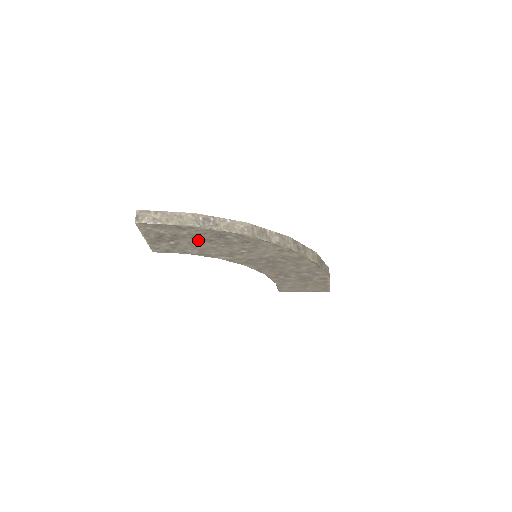
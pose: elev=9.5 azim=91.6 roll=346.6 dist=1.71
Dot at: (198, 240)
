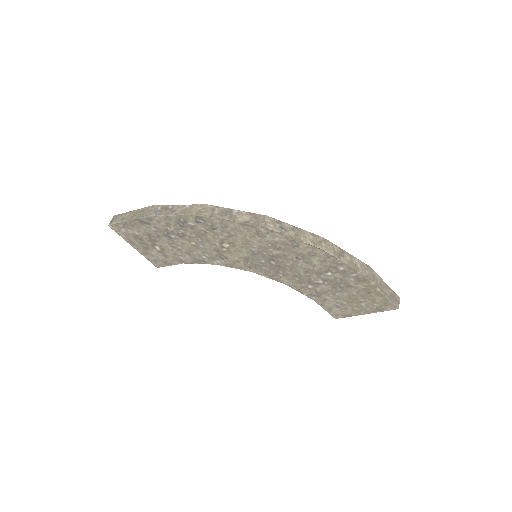
Dot at: (173, 238)
